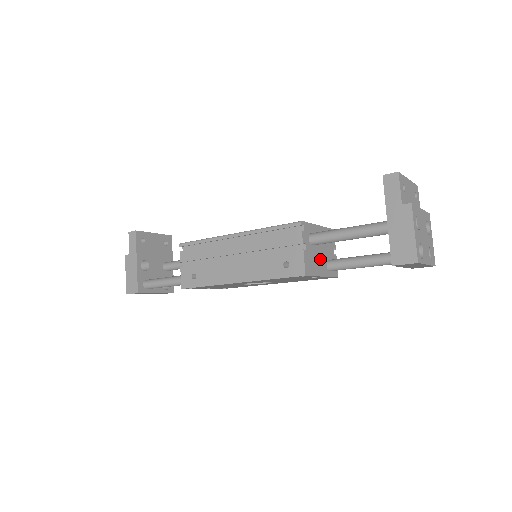
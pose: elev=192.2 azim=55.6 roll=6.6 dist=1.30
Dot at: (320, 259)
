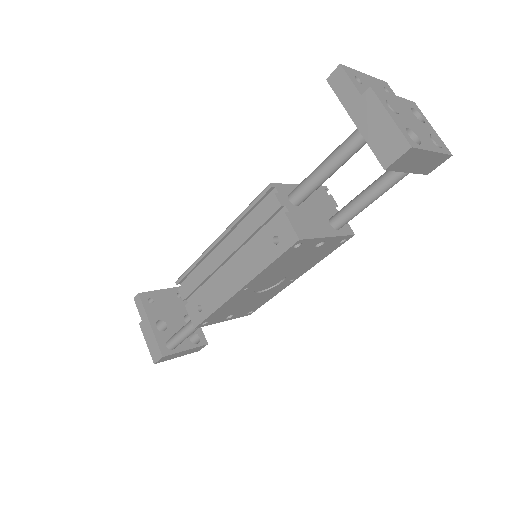
Dot at: (317, 219)
